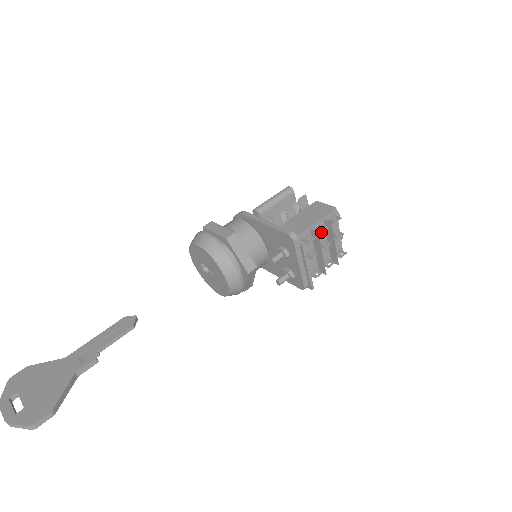
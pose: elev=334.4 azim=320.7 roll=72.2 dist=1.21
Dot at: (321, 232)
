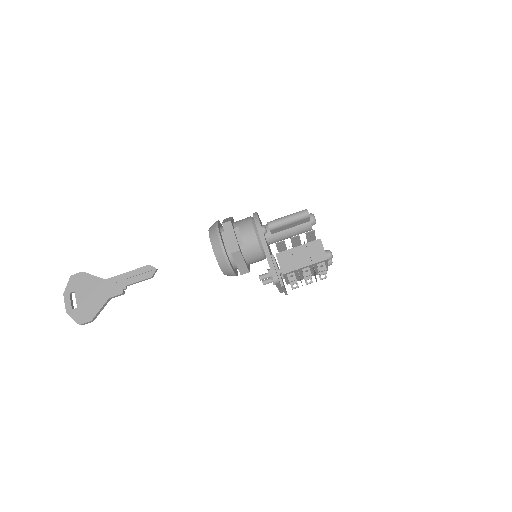
Dot at: (304, 276)
